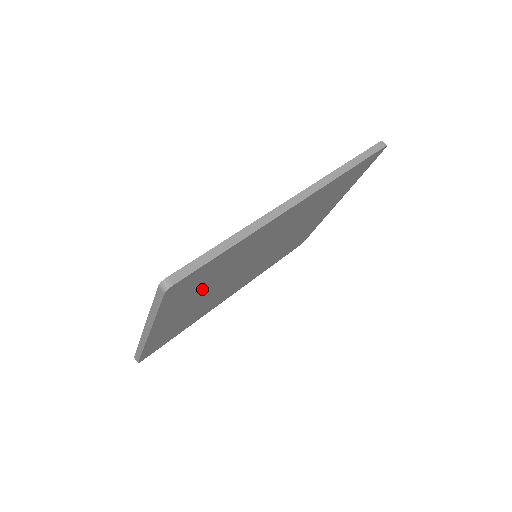
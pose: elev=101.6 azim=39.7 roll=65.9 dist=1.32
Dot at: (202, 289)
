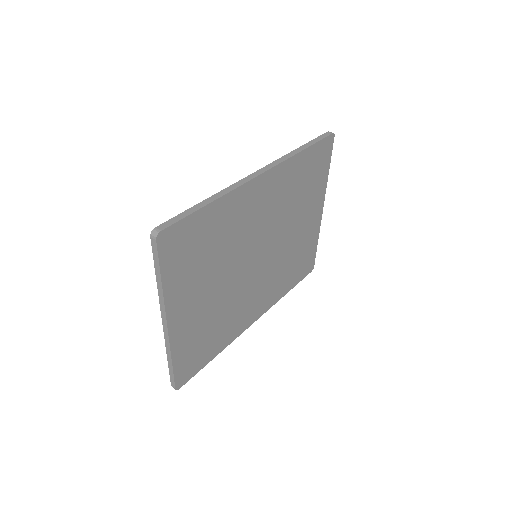
Dot at: (204, 271)
